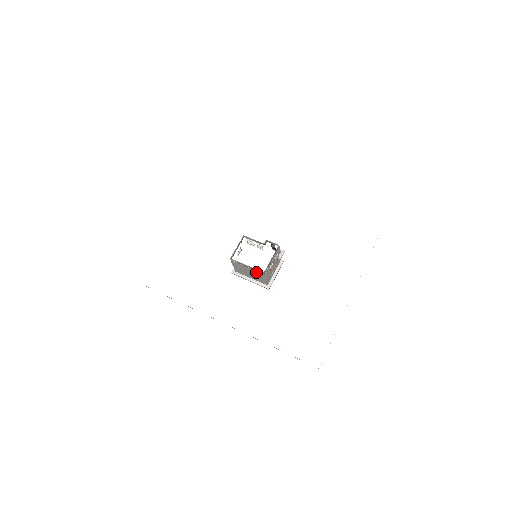
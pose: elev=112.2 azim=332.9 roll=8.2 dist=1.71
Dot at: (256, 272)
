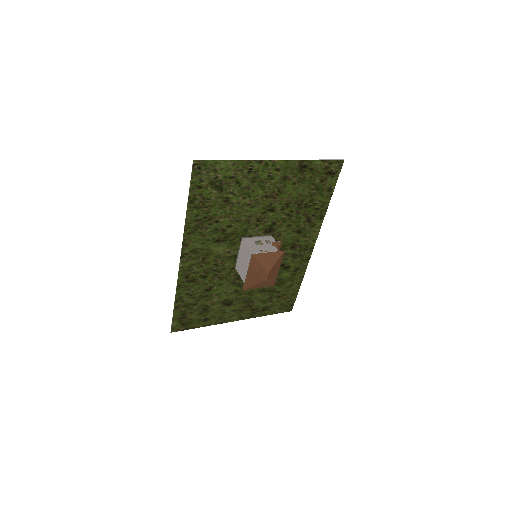
Dot at: (242, 249)
